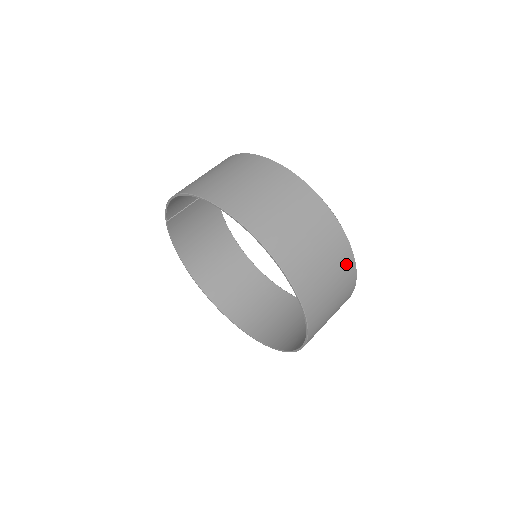
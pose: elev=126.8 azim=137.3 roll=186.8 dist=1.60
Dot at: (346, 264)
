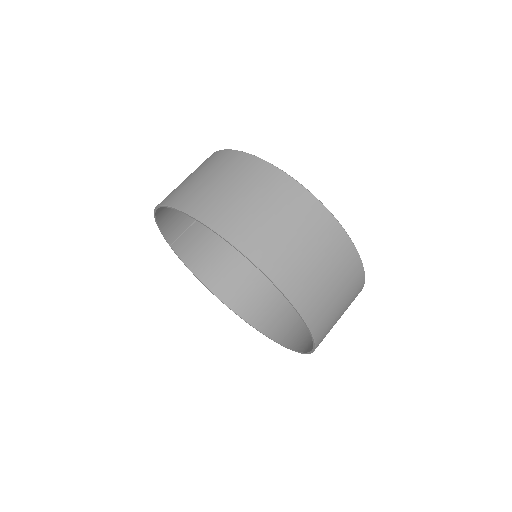
Dot at: (330, 233)
